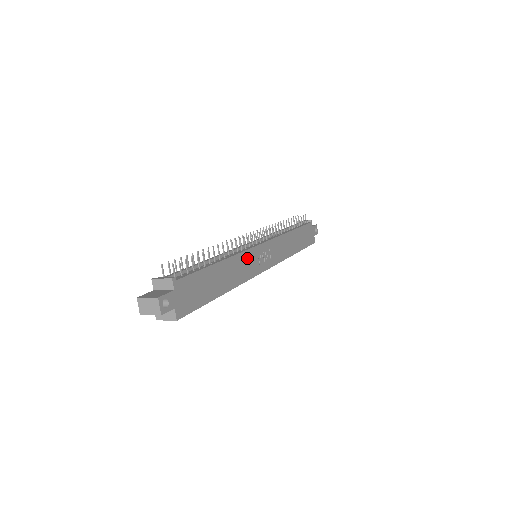
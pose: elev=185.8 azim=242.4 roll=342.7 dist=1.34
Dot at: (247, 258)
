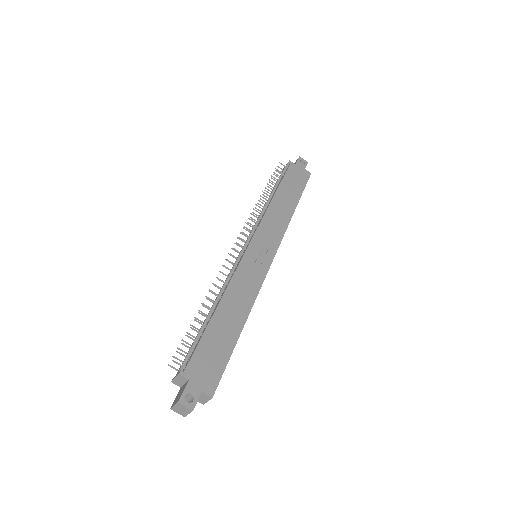
Dot at: (243, 274)
